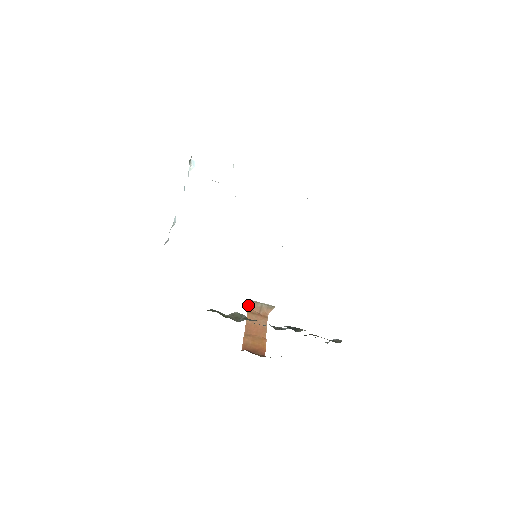
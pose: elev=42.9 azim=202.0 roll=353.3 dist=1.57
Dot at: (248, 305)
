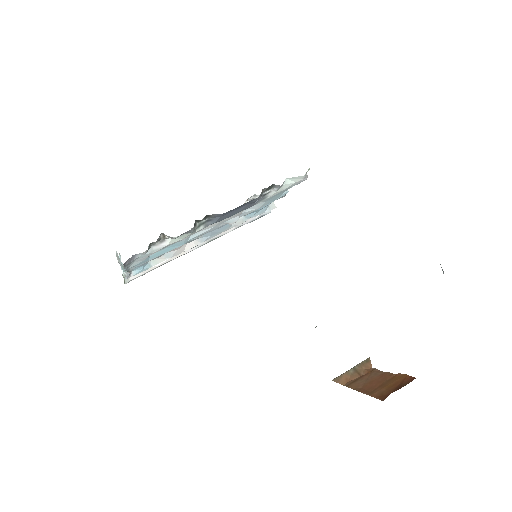
Dot at: (339, 382)
